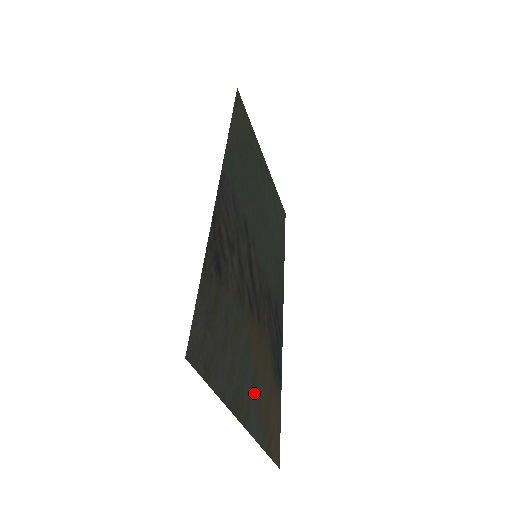
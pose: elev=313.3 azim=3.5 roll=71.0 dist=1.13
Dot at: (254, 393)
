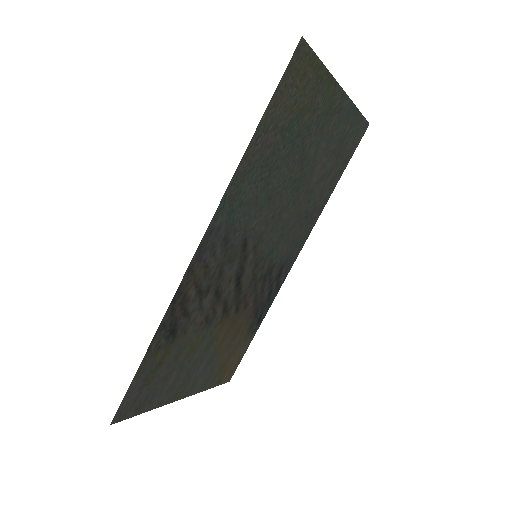
Dot at: (207, 368)
